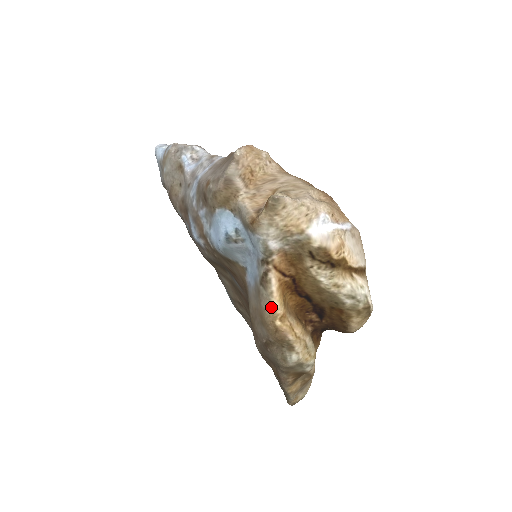
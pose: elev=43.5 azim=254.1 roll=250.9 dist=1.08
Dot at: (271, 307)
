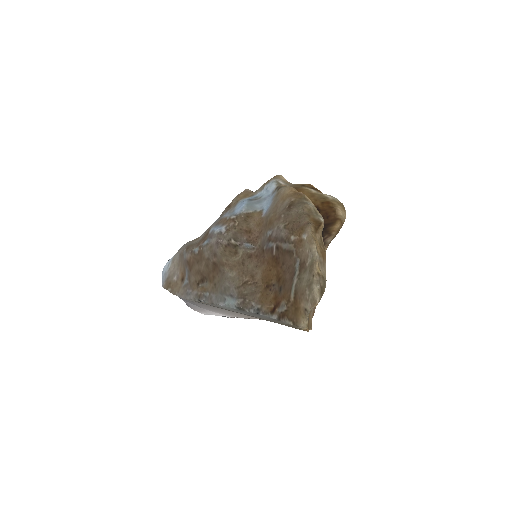
Dot at: (289, 187)
